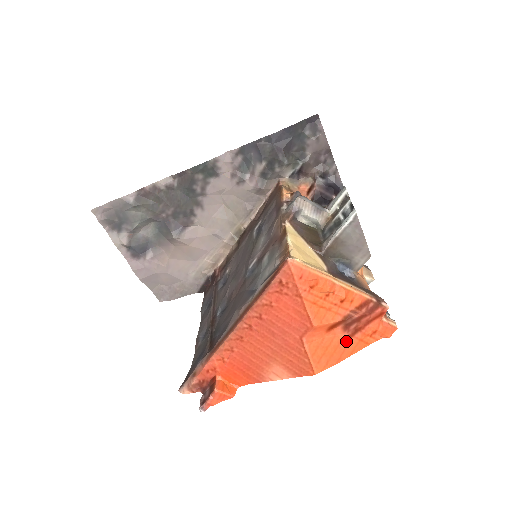
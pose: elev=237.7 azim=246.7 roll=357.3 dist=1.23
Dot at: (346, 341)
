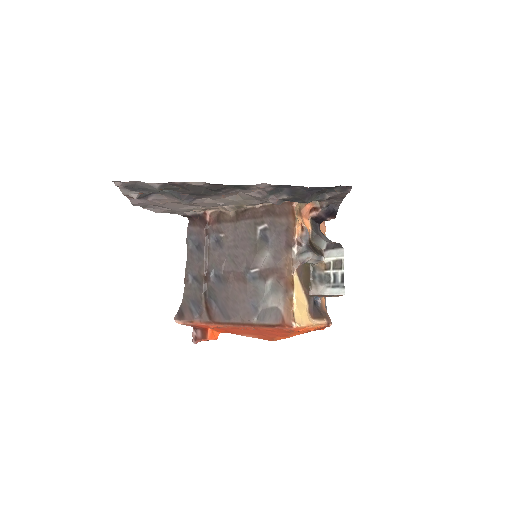
Dot at: occluded
